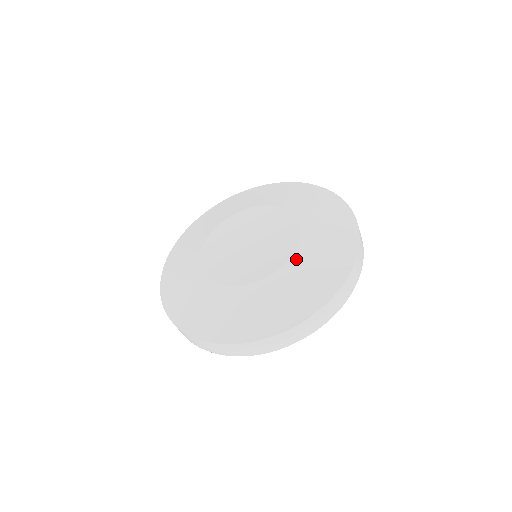
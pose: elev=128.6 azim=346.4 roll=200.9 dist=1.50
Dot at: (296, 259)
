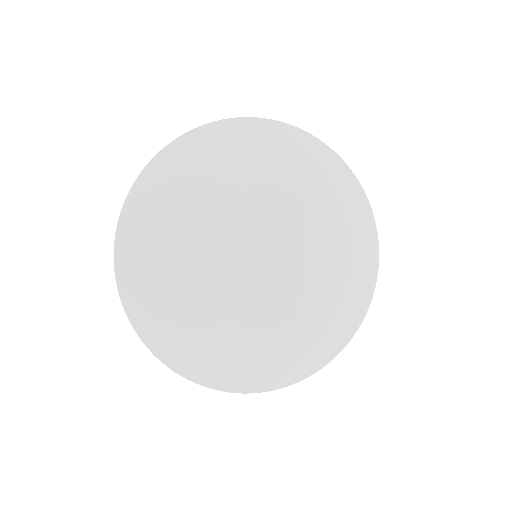
Dot at: (304, 320)
